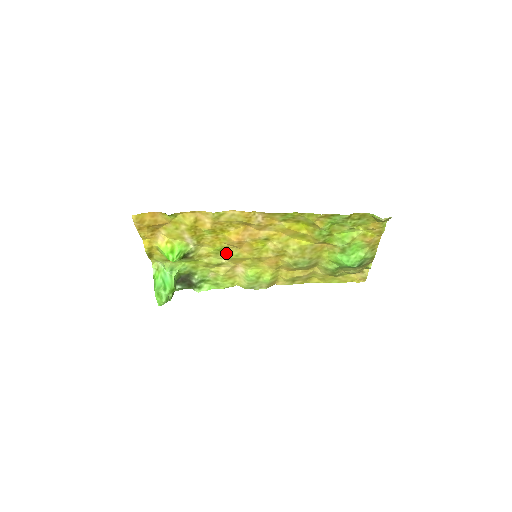
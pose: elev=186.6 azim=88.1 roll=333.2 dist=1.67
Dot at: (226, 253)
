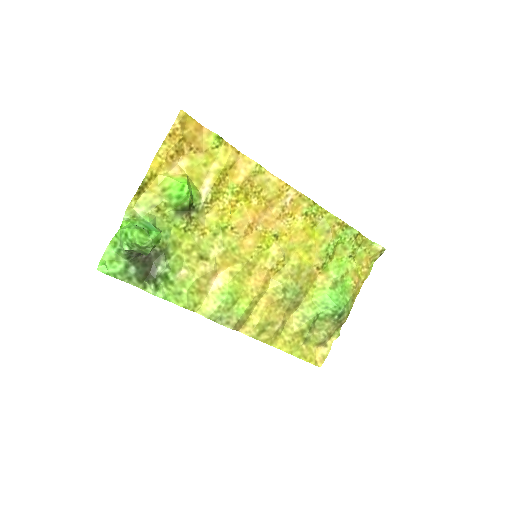
Dot at: (225, 238)
